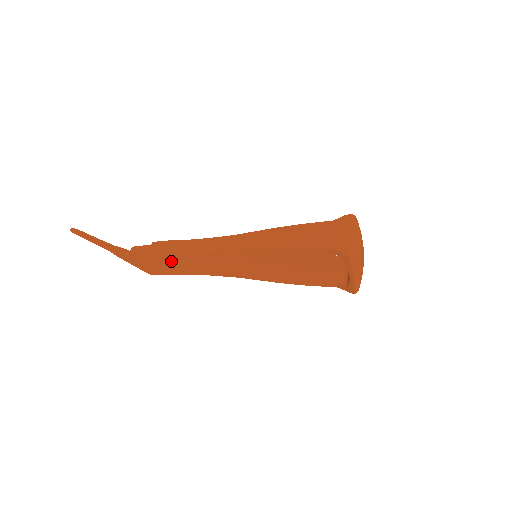
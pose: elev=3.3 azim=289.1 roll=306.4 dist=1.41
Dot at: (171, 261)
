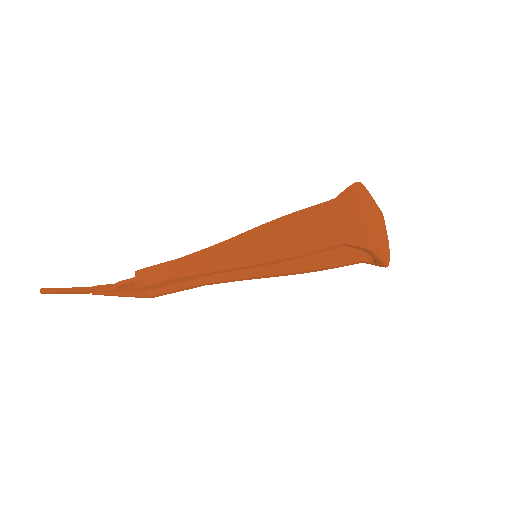
Dot at: occluded
